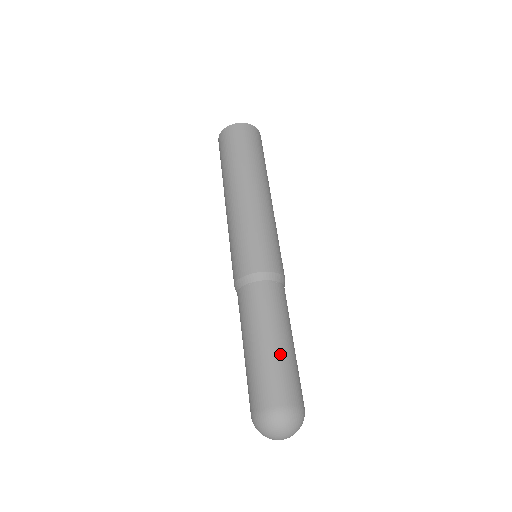
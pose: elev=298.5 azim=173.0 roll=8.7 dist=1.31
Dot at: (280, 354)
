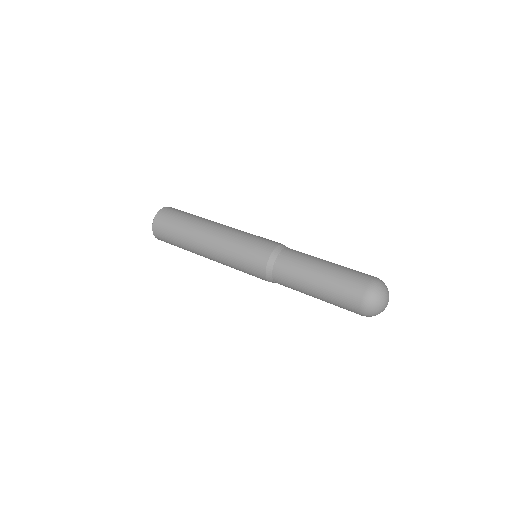
Dot at: (339, 265)
